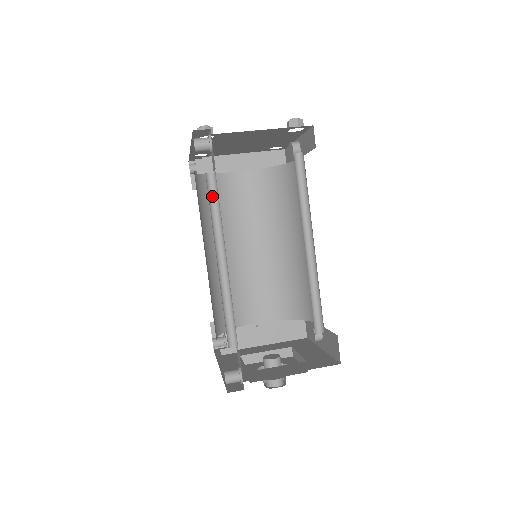
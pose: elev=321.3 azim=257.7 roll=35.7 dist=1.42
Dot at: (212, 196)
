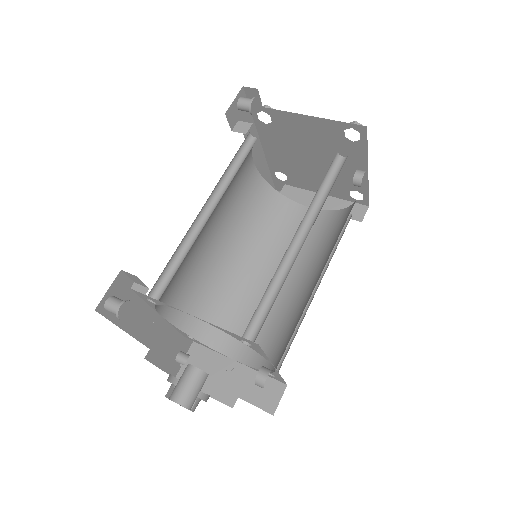
Dot at: (239, 163)
